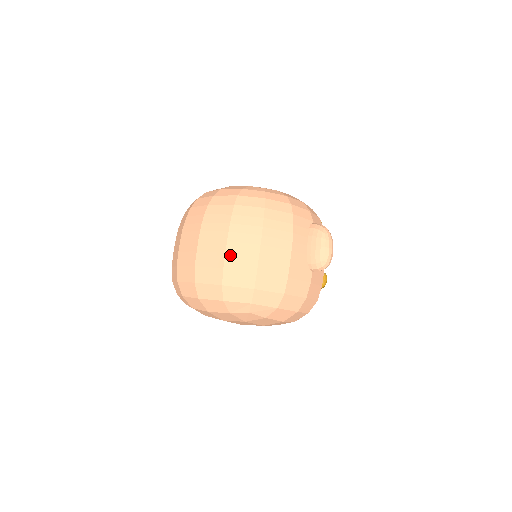
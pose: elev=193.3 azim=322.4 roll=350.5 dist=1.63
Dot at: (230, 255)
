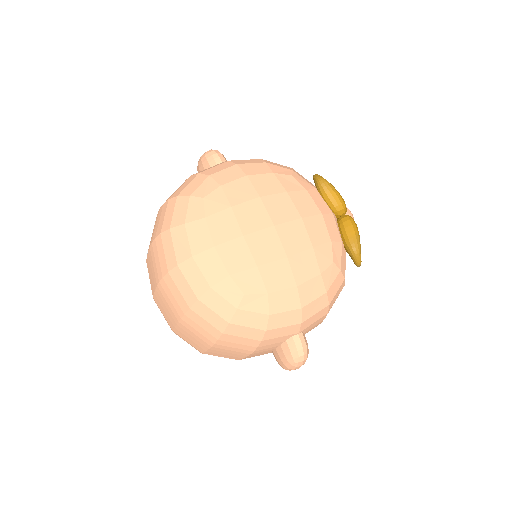
Dot at: (179, 331)
